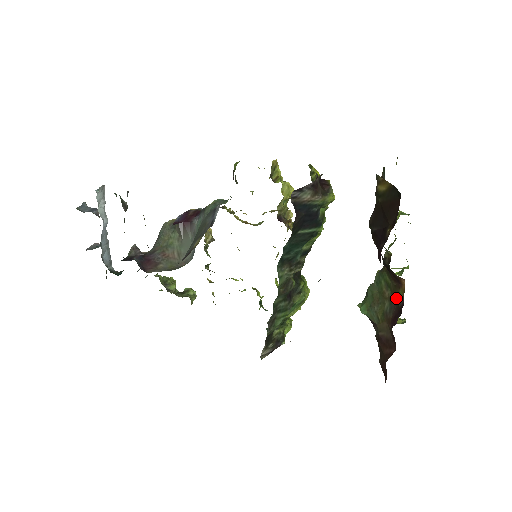
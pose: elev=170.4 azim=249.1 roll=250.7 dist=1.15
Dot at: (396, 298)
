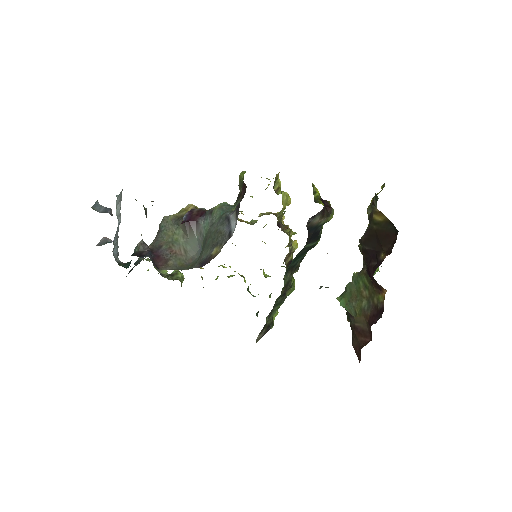
Dot at: (375, 300)
